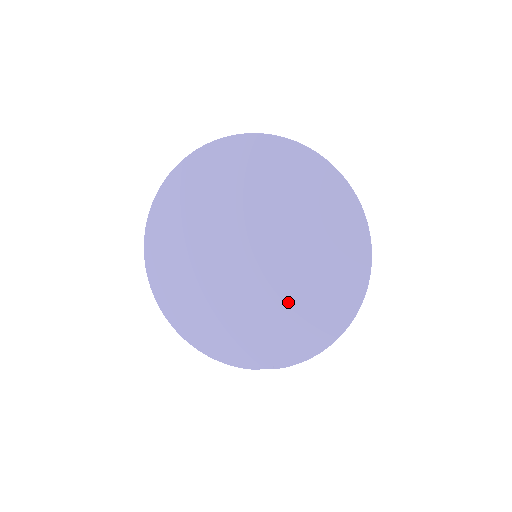
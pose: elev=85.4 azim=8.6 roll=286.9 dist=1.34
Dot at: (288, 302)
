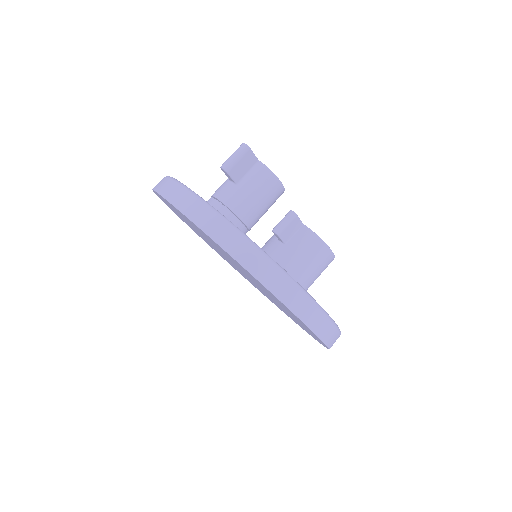
Dot at: (280, 307)
